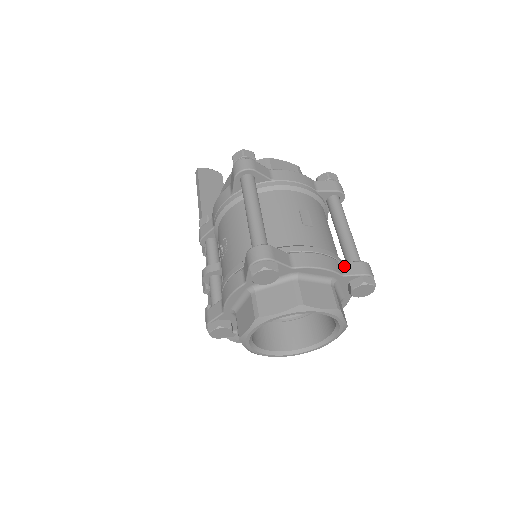
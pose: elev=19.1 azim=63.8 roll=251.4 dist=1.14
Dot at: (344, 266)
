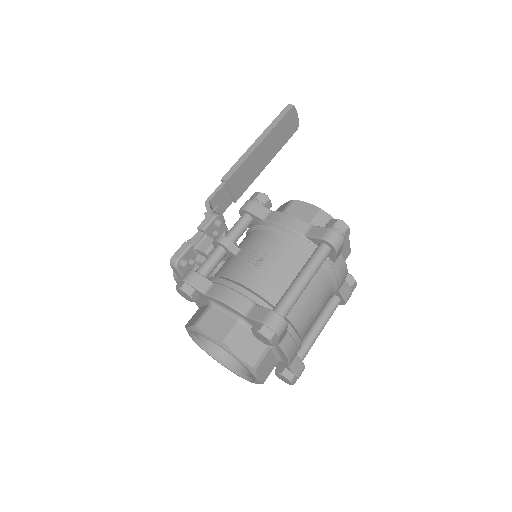
Dot at: (295, 360)
